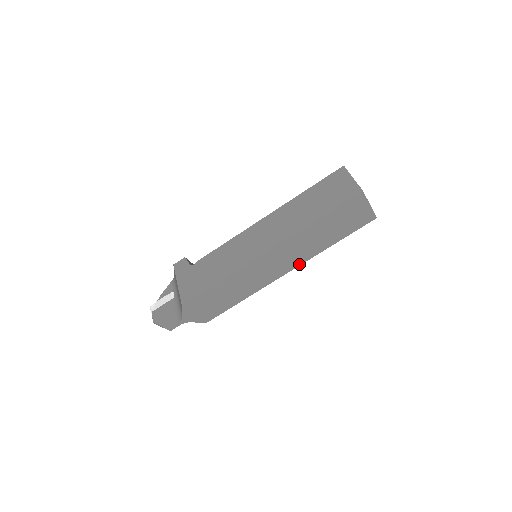
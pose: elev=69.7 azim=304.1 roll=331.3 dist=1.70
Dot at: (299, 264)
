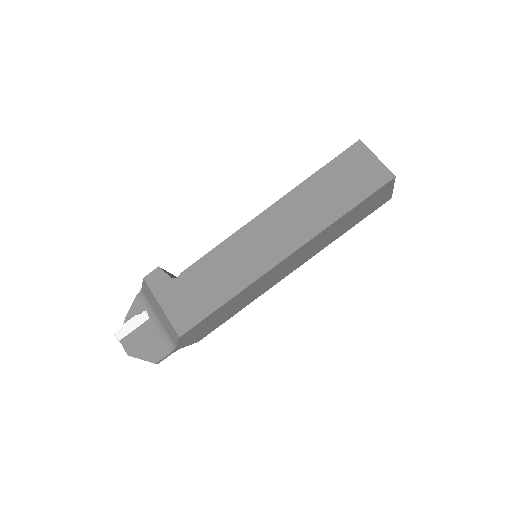
Dot at: (308, 259)
